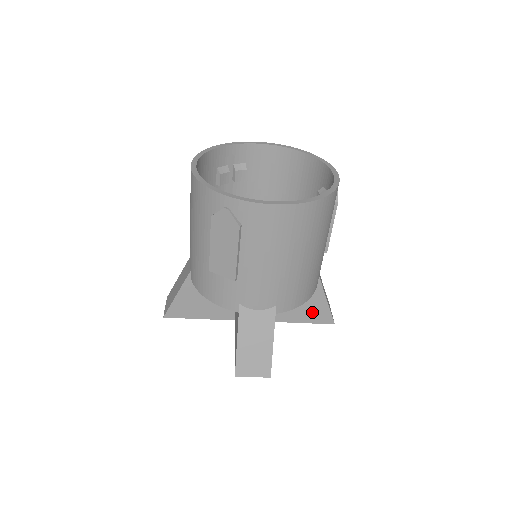
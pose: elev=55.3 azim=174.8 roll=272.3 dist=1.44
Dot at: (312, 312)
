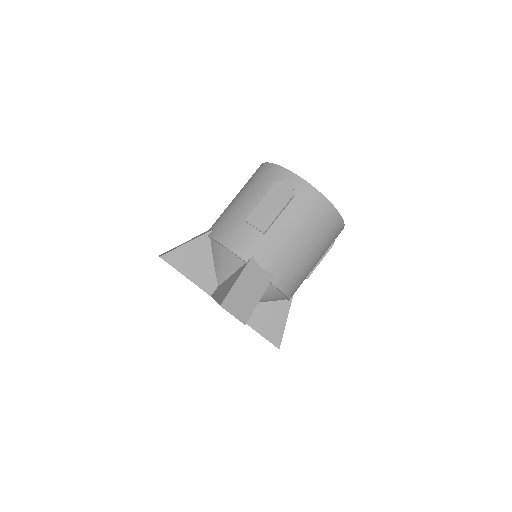
Dot at: (270, 326)
